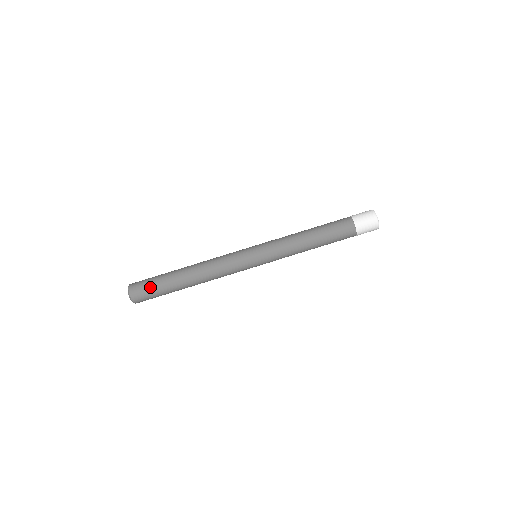
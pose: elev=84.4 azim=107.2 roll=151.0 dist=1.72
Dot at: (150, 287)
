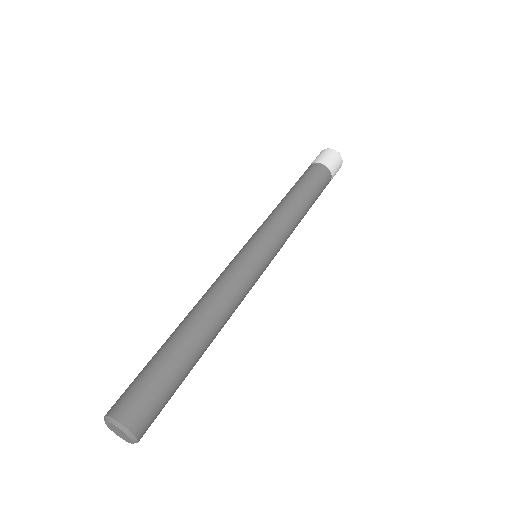
Dot at: (149, 385)
